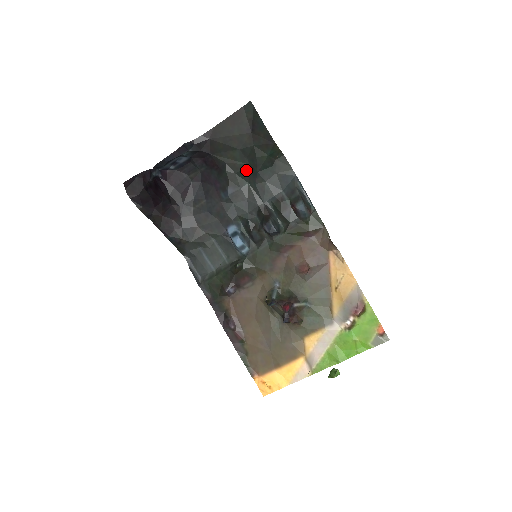
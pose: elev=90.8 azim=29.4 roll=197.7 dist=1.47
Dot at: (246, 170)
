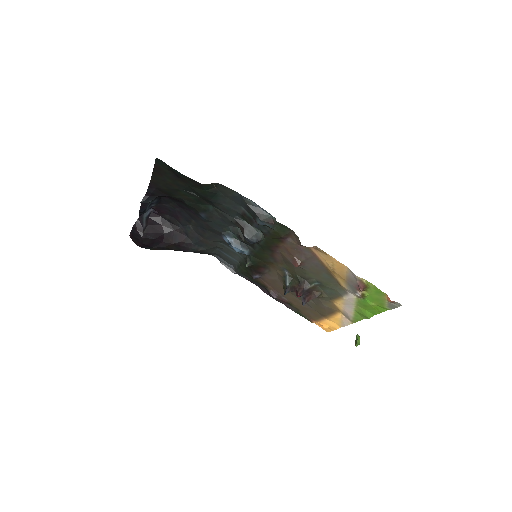
Dot at: (201, 200)
